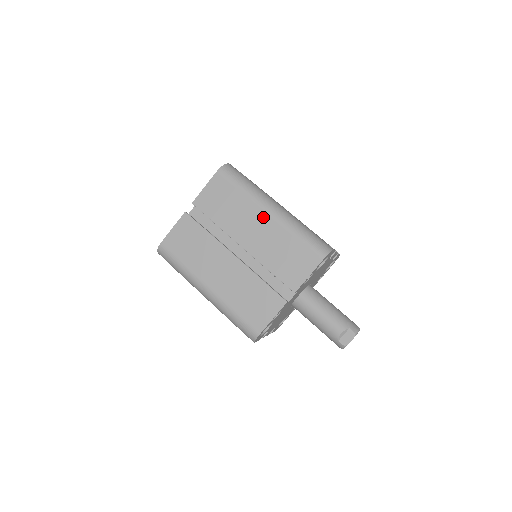
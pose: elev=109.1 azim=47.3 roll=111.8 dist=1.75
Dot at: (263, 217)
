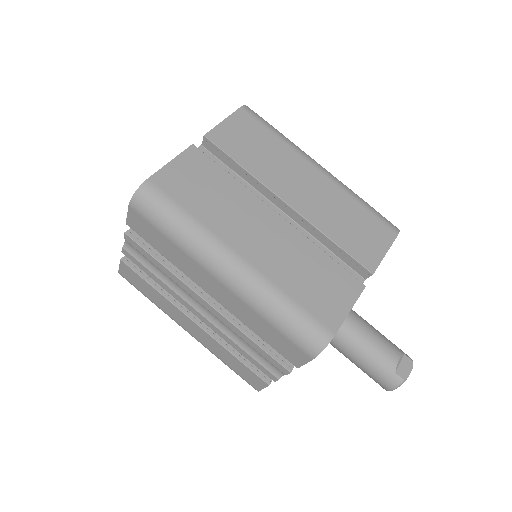
Dot at: (313, 172)
